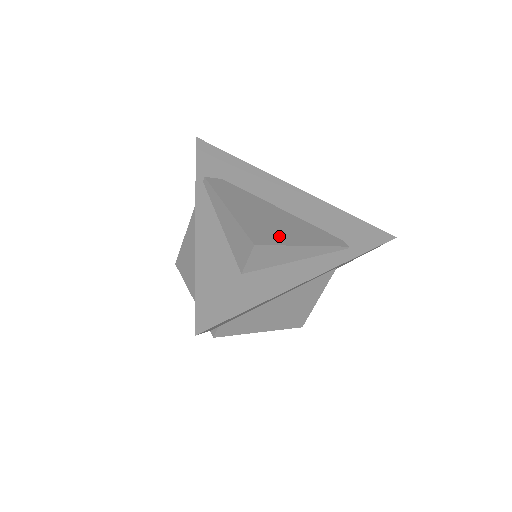
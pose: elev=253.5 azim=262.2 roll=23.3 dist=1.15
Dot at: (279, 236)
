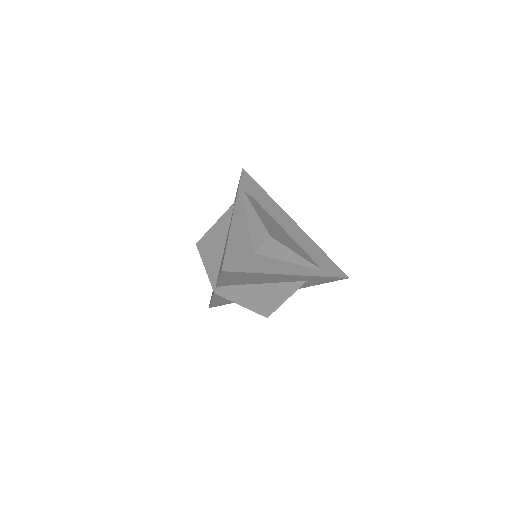
Dot at: (283, 241)
